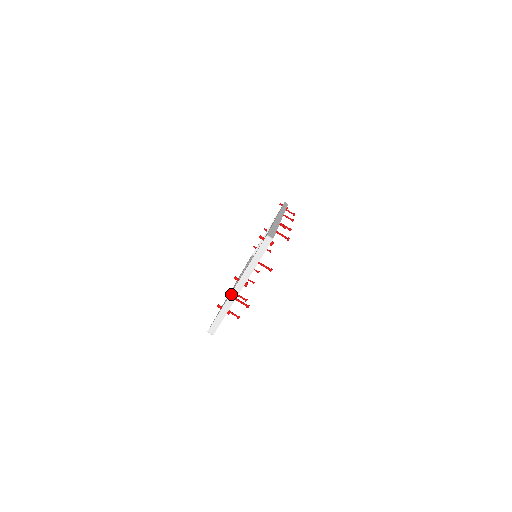
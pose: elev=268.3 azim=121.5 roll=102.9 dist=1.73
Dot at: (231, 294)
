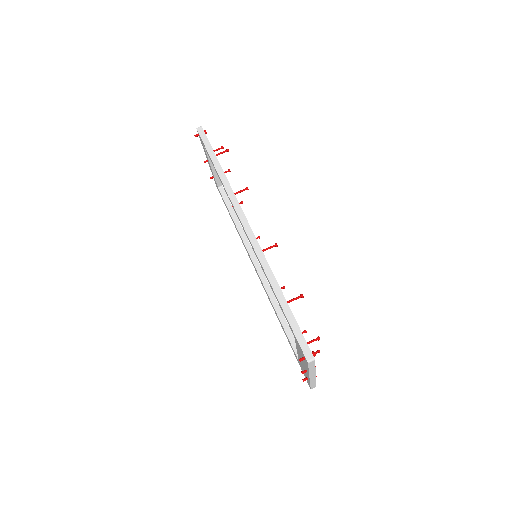
Dot at: (310, 380)
